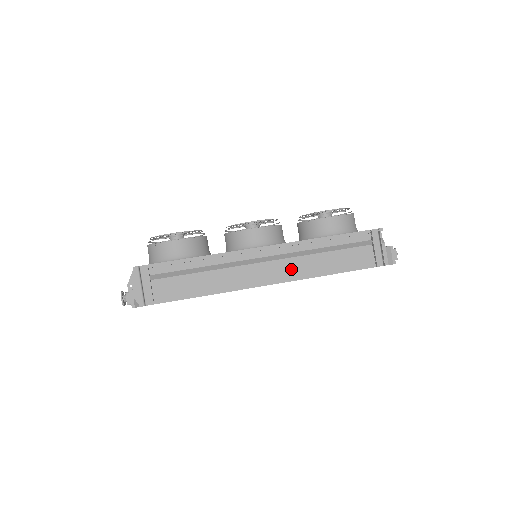
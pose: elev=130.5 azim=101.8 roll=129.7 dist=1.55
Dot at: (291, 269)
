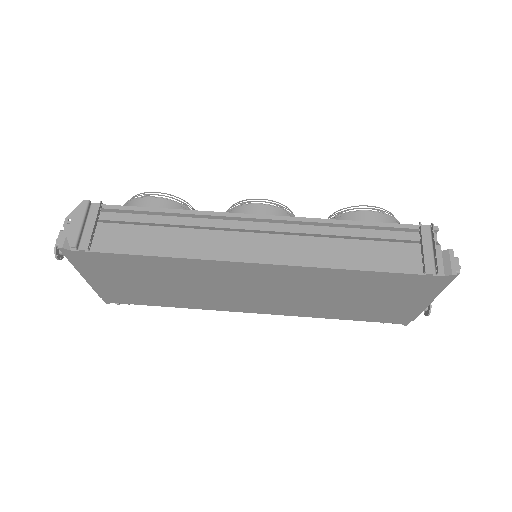
Dot at: (292, 250)
